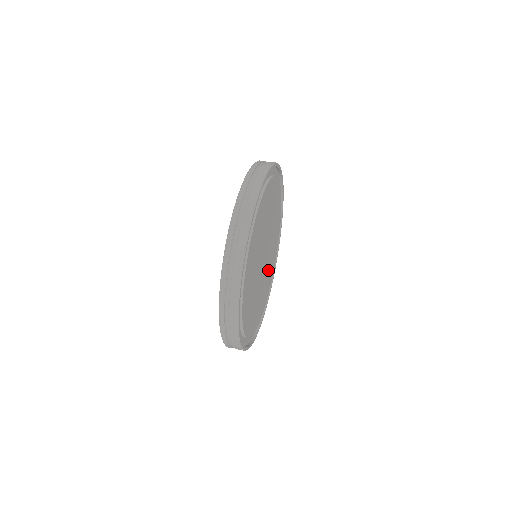
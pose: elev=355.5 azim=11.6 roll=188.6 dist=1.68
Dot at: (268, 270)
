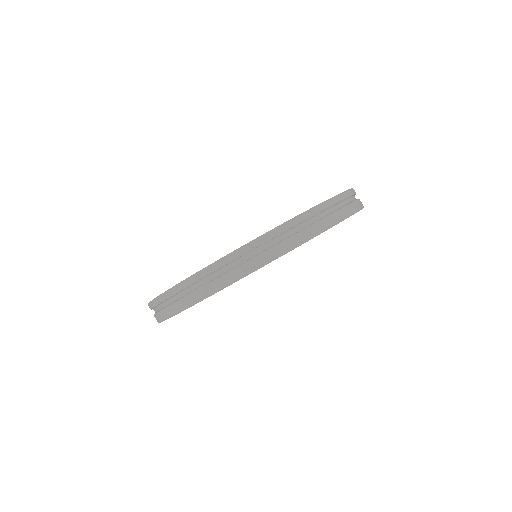
Dot at: occluded
